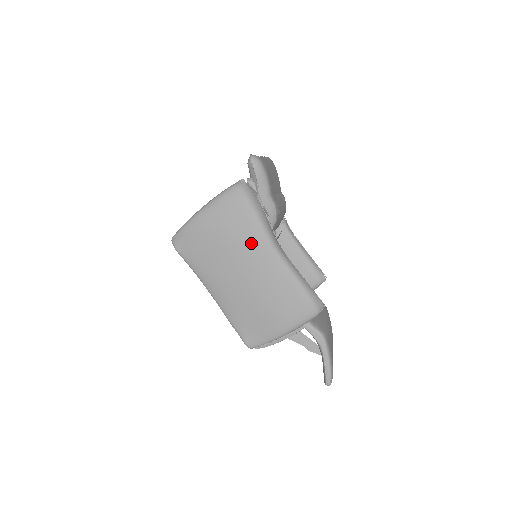
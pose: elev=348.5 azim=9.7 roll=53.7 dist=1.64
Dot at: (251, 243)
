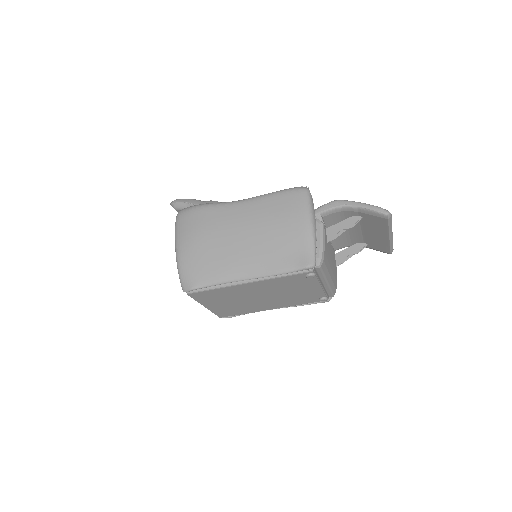
Dot at: (220, 216)
